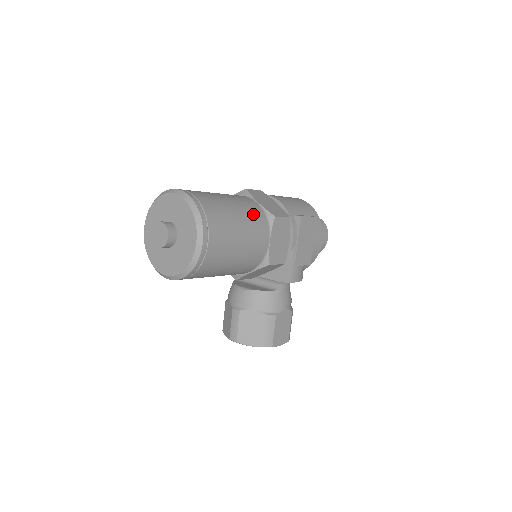
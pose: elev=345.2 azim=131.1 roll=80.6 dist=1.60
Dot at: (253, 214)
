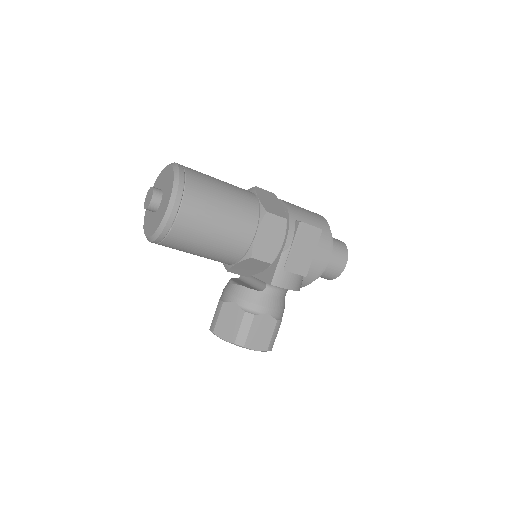
Dot at: (244, 203)
